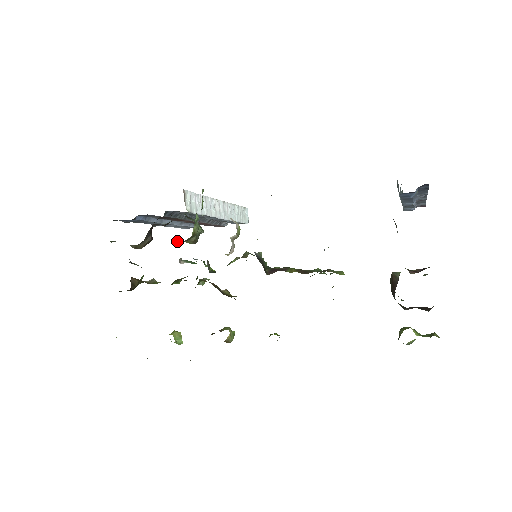
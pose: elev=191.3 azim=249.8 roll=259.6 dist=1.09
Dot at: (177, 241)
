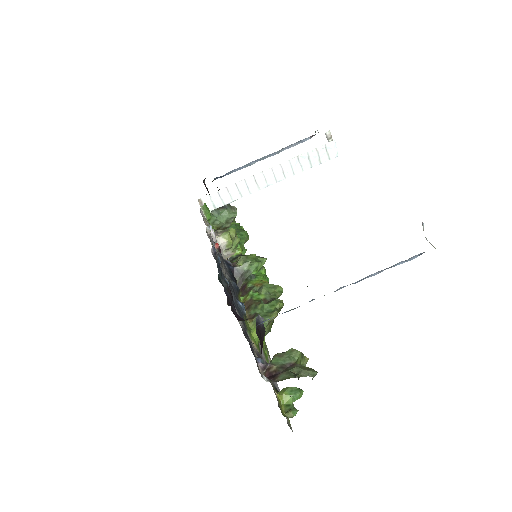
Dot at: occluded
